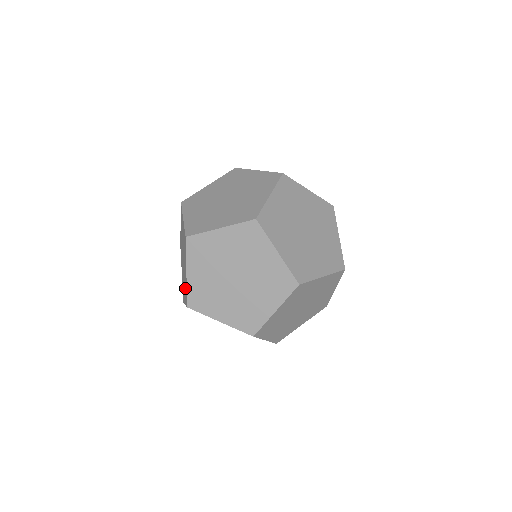
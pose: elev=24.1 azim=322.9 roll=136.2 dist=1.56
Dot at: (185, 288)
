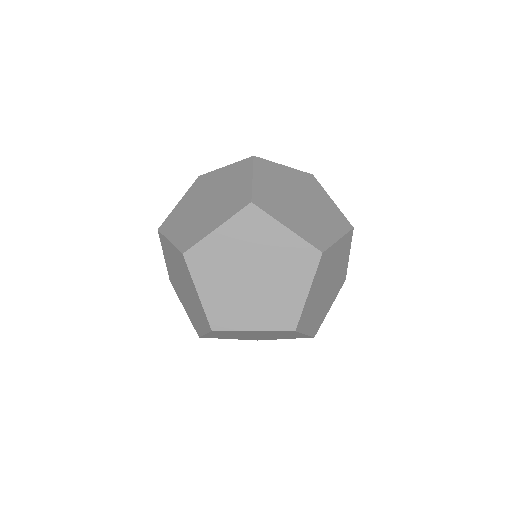
Dot at: (199, 314)
